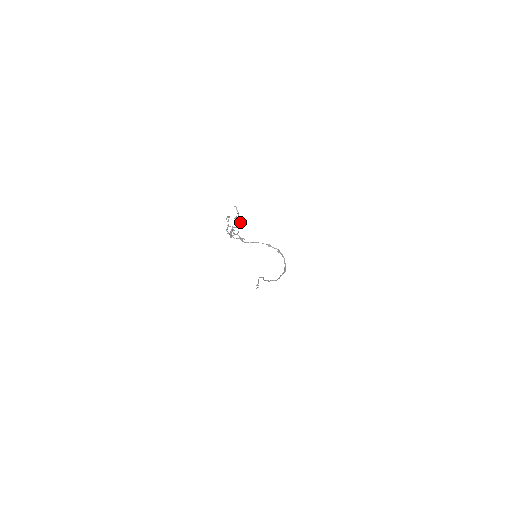
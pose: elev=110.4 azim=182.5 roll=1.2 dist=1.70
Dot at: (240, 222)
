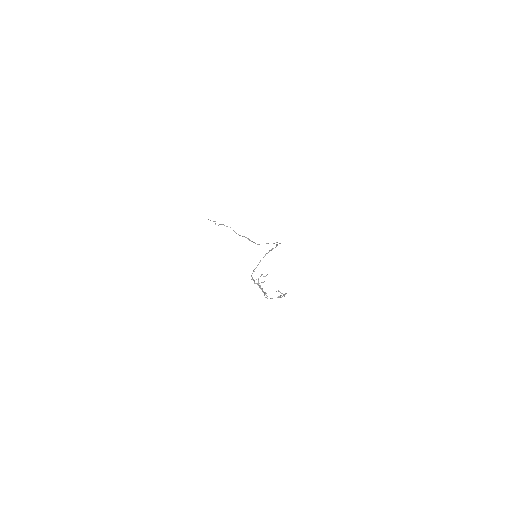
Dot at: (284, 295)
